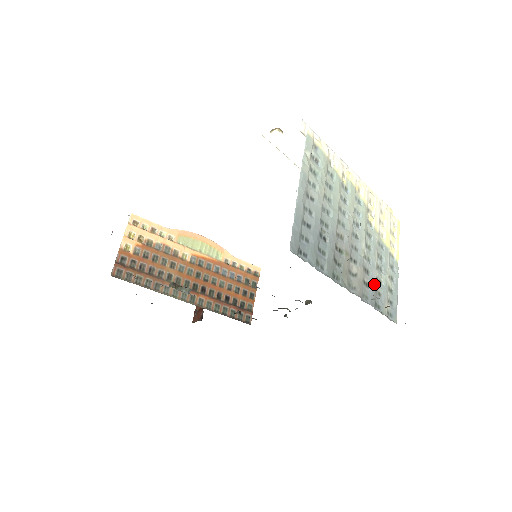
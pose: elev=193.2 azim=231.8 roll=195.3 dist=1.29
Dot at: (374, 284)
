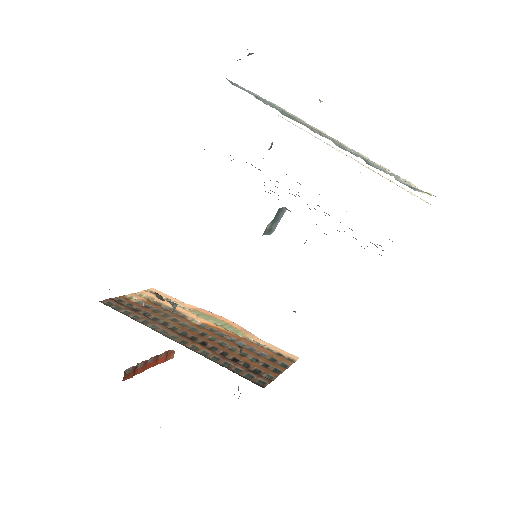
Dot at: occluded
